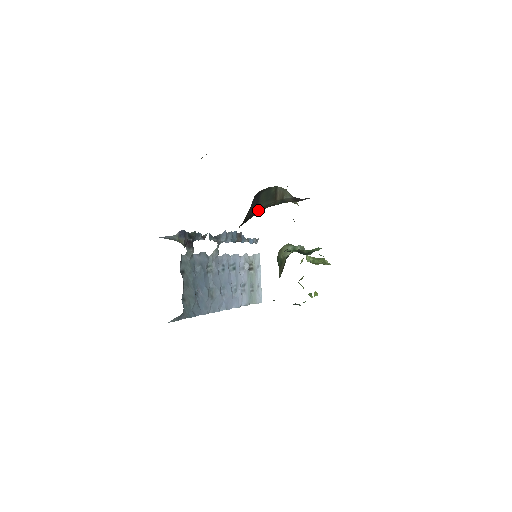
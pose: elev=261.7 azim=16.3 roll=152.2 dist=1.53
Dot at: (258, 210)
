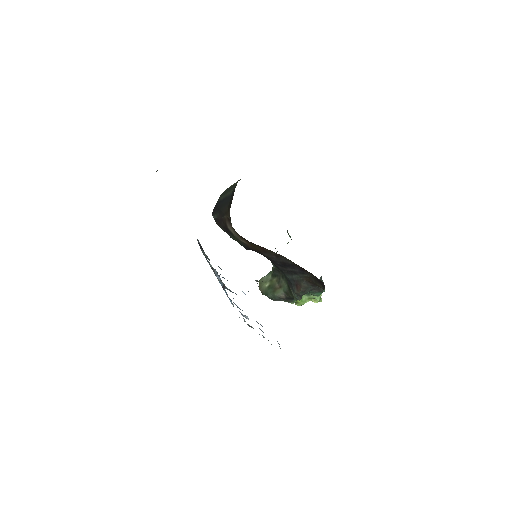
Dot at: (232, 191)
